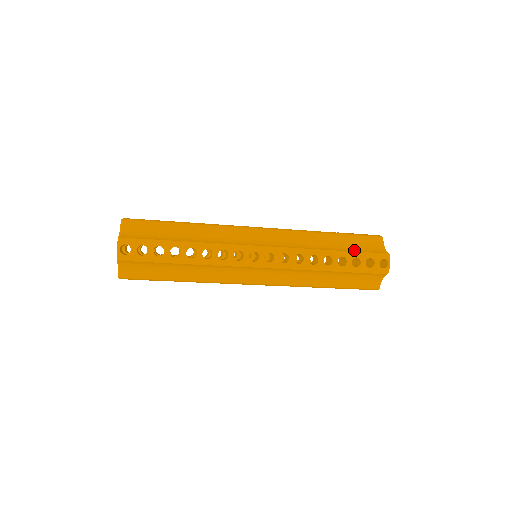
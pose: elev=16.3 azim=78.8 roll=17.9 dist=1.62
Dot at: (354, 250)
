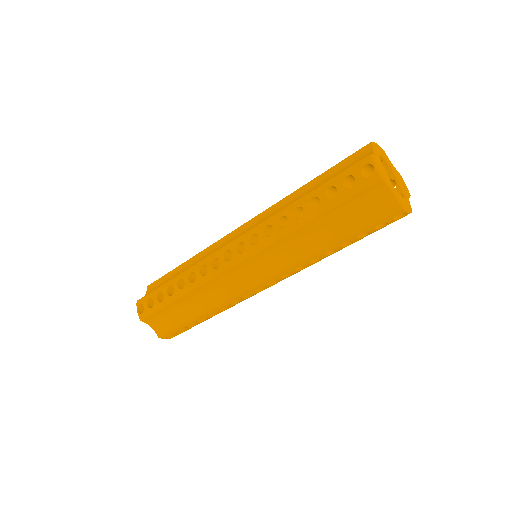
Dot at: (328, 181)
